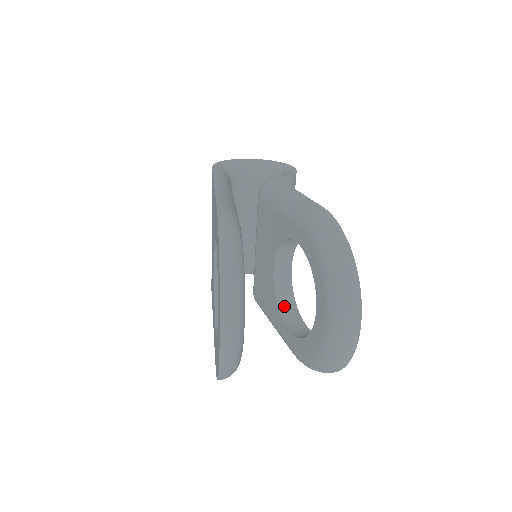
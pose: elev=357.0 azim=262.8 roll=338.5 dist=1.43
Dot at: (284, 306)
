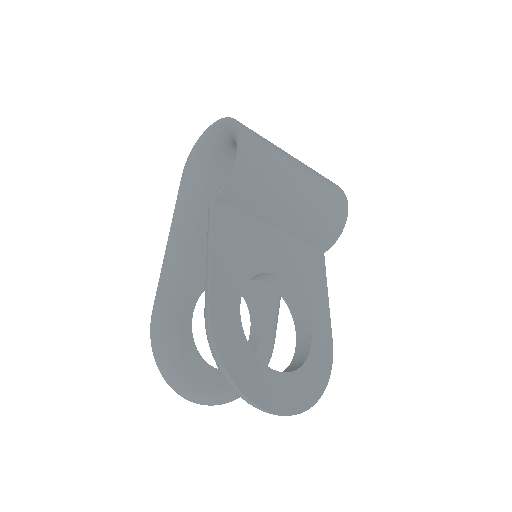
Dot at: (292, 305)
